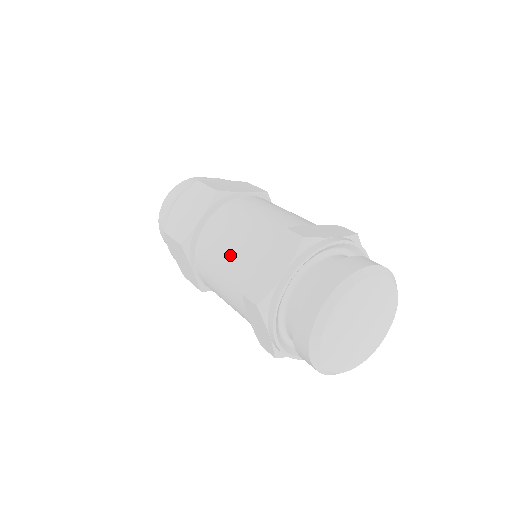
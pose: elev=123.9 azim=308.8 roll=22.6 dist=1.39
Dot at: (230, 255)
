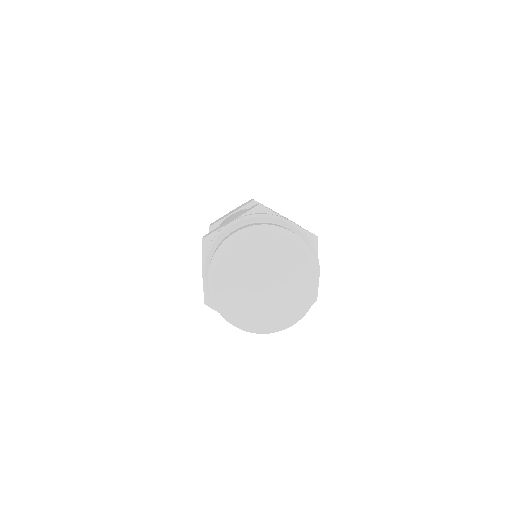
Dot at: occluded
